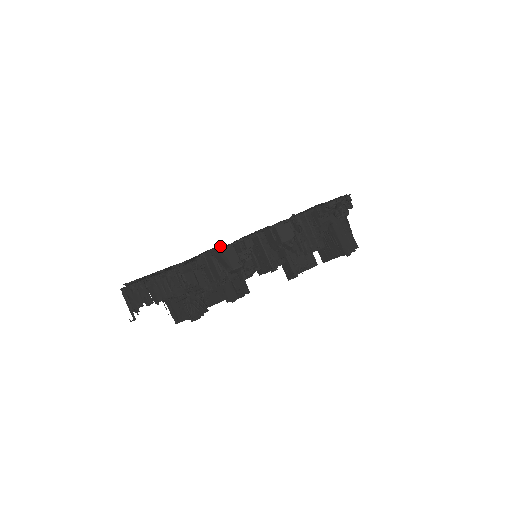
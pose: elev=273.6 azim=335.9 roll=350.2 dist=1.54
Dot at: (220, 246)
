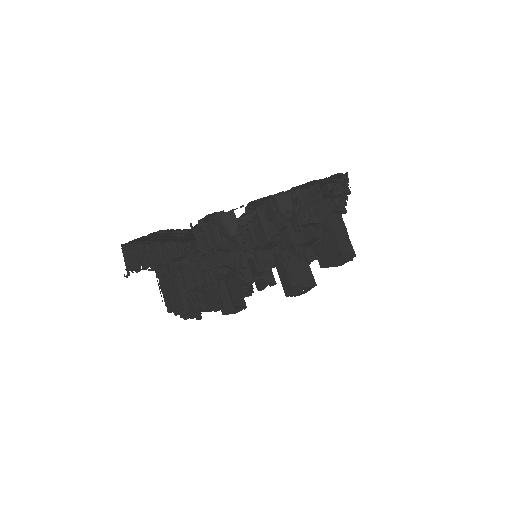
Dot at: (221, 211)
